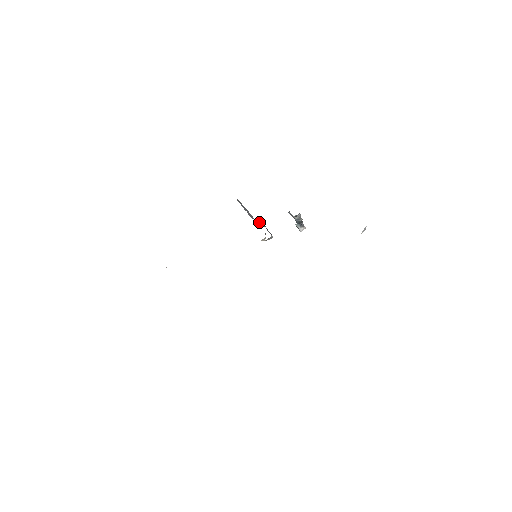
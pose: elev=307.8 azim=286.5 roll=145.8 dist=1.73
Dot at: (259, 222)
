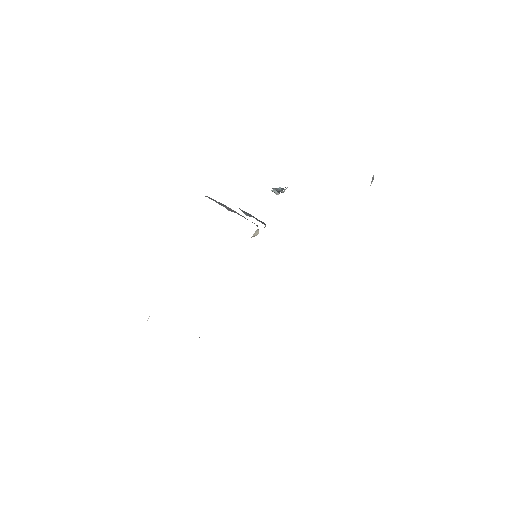
Dot at: occluded
